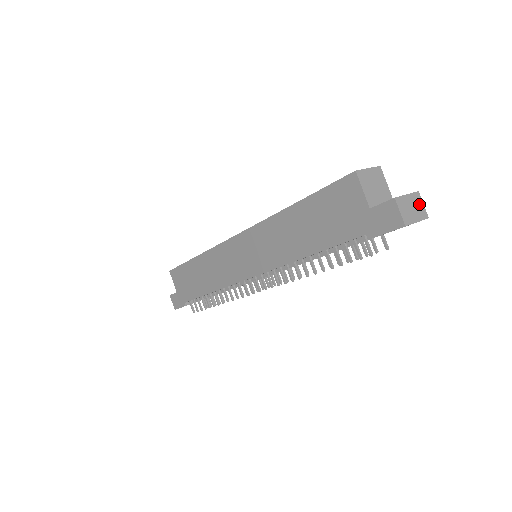
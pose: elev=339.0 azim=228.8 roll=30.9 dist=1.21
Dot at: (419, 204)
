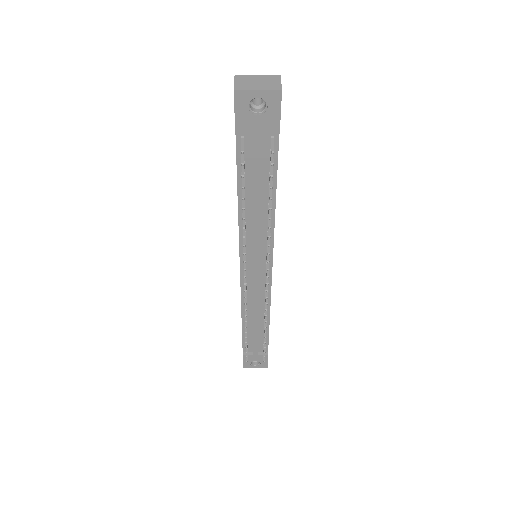
Dot at: (273, 82)
